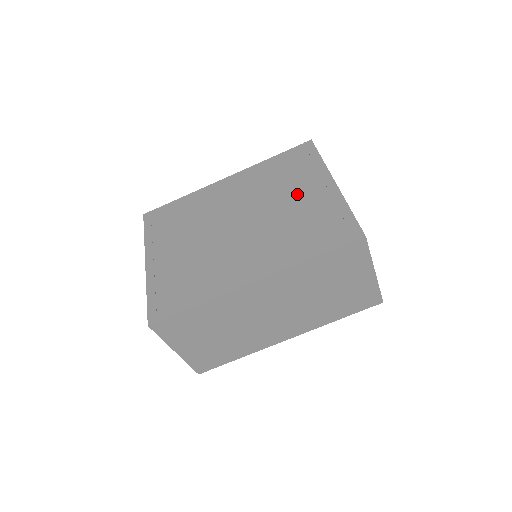
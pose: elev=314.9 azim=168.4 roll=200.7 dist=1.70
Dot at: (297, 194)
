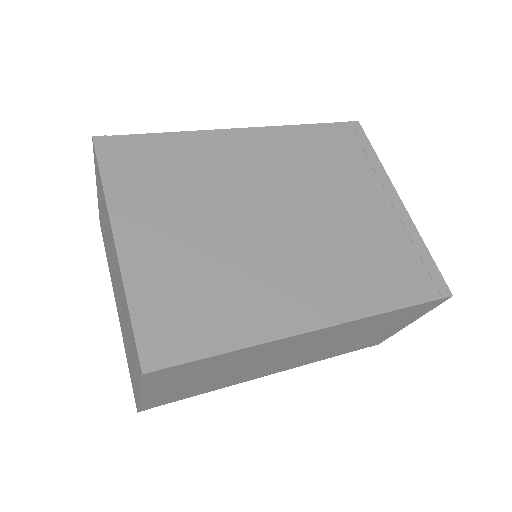
Dot at: (356, 200)
